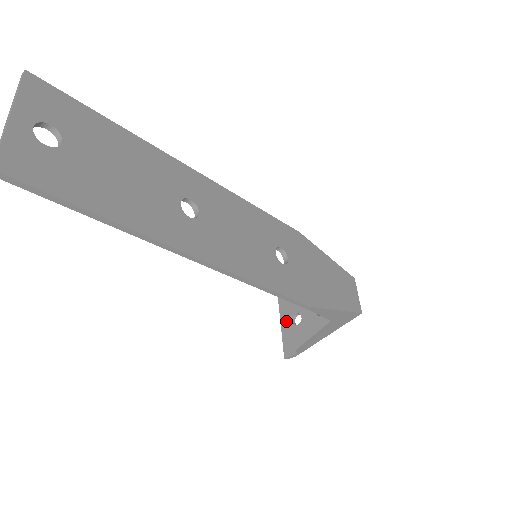
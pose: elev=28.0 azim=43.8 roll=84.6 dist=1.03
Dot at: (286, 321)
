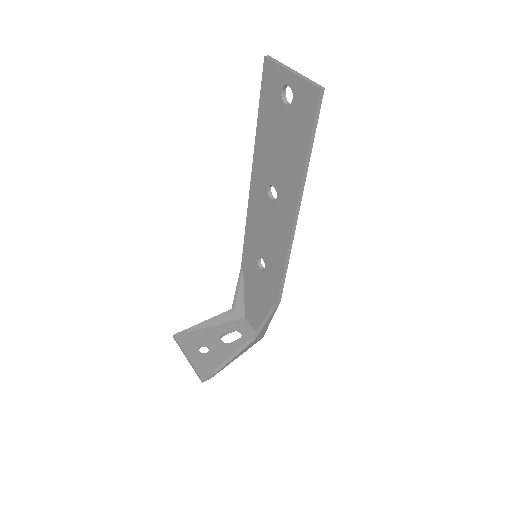
Dot at: (192, 352)
